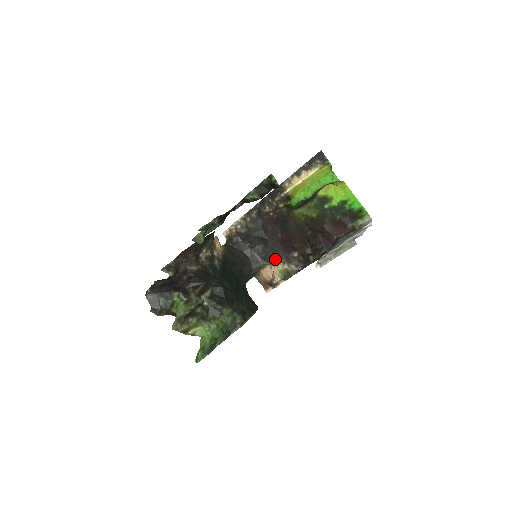
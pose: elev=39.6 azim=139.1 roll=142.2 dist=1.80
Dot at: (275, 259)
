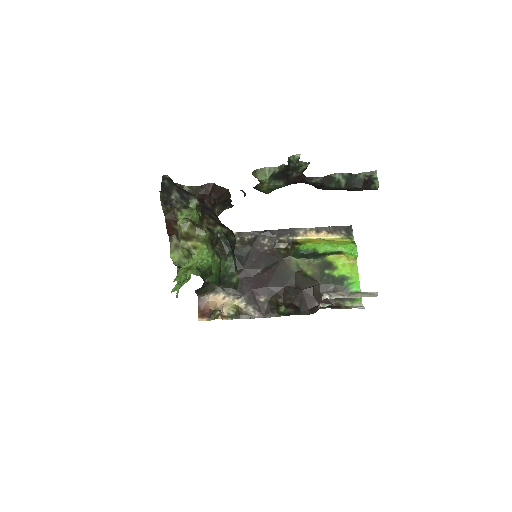
Dot at: (237, 291)
